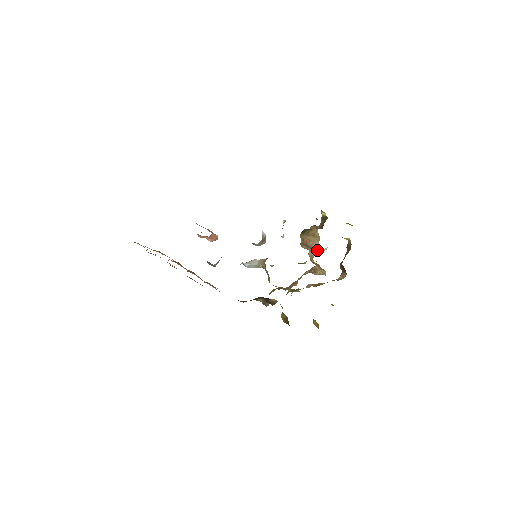
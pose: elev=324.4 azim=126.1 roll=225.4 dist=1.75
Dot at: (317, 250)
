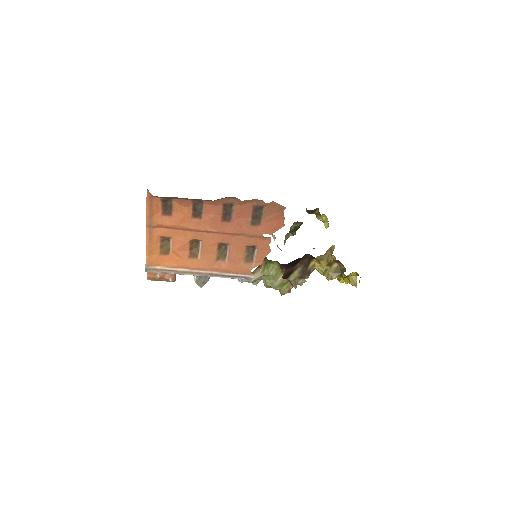
Dot at: occluded
